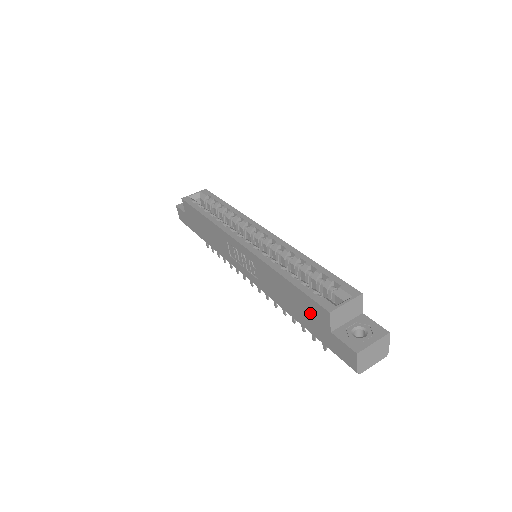
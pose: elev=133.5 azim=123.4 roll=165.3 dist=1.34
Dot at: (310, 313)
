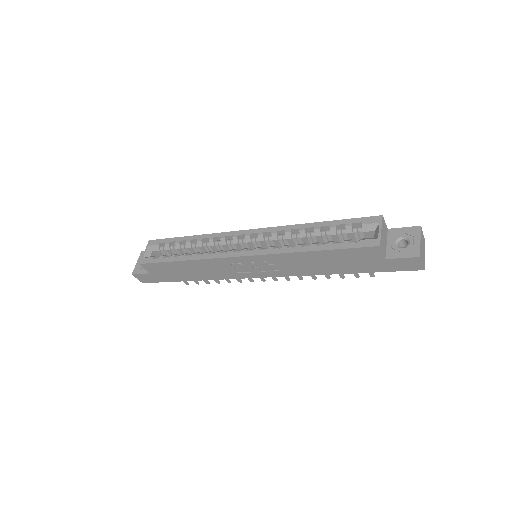
Dot at: (356, 259)
